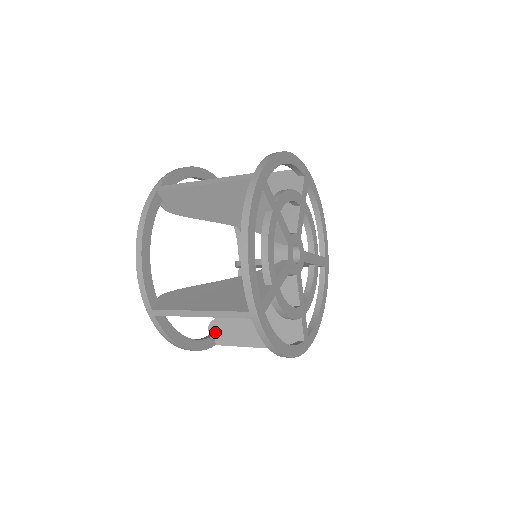
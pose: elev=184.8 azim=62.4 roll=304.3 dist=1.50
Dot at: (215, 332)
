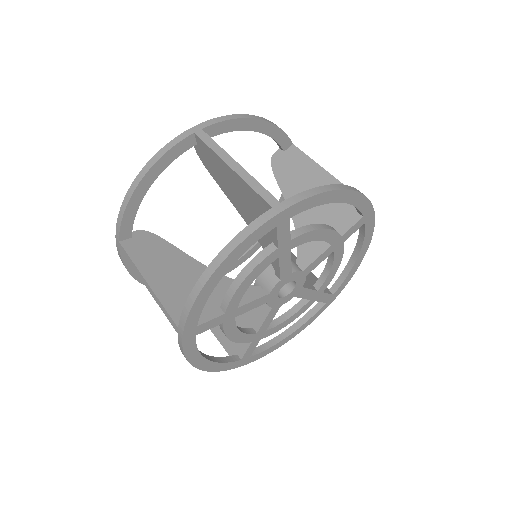
Dot at: occluded
